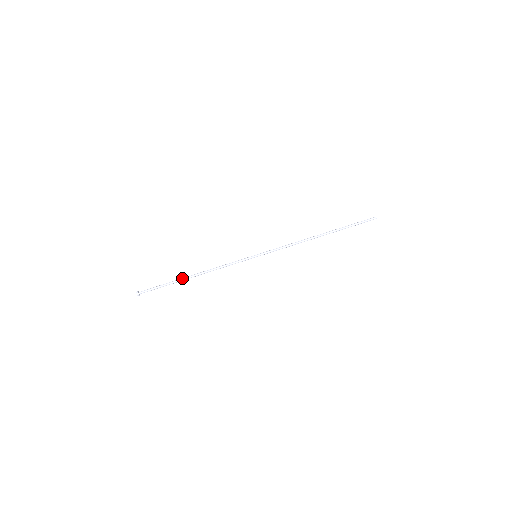
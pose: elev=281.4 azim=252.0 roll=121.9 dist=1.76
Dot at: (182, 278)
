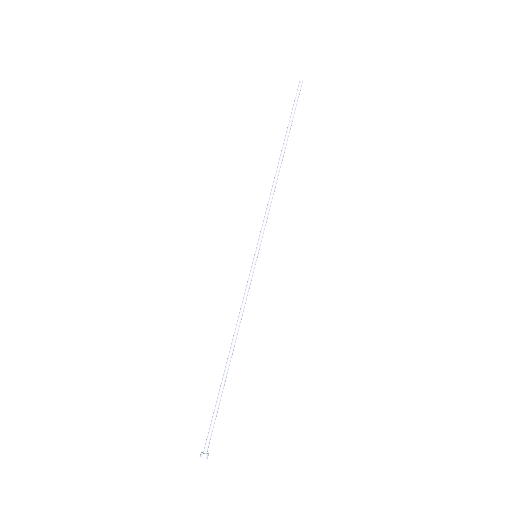
Dot at: occluded
